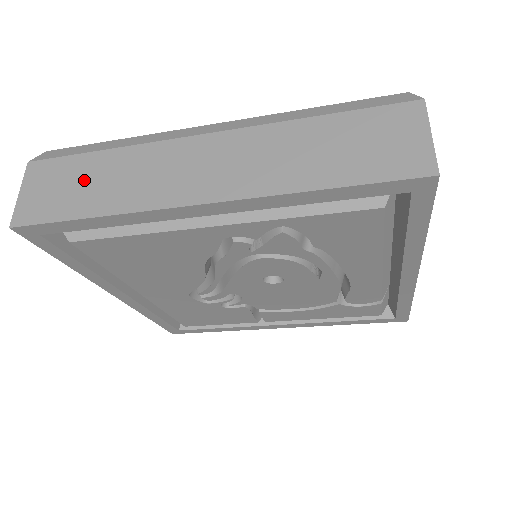
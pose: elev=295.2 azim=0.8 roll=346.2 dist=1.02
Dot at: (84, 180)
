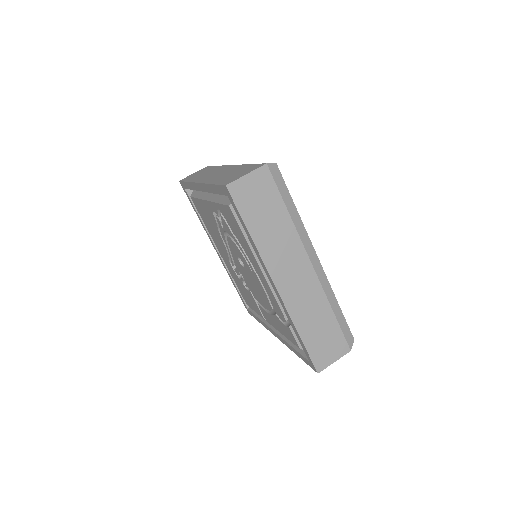
Dot at: (202, 172)
